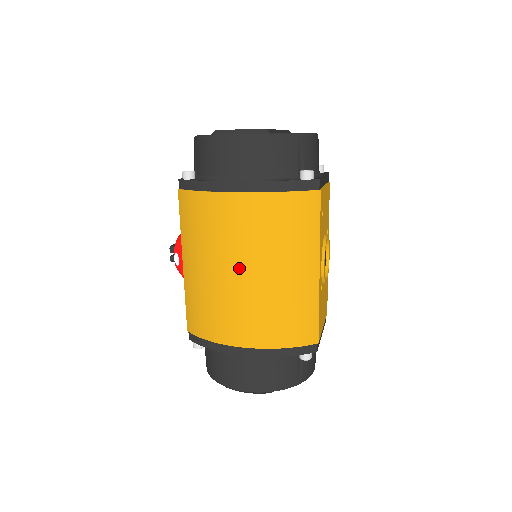
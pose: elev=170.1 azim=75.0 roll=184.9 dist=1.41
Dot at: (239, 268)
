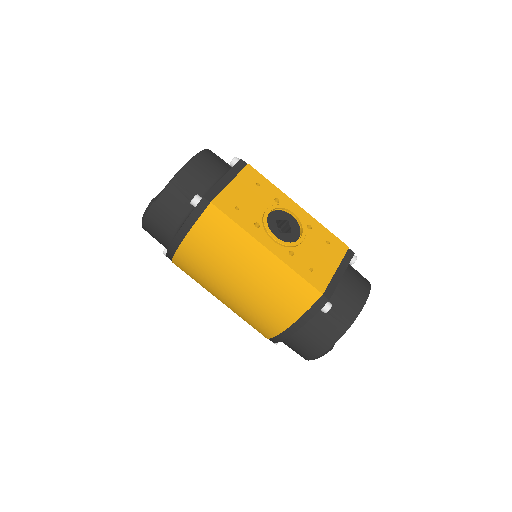
Dot at: (226, 289)
